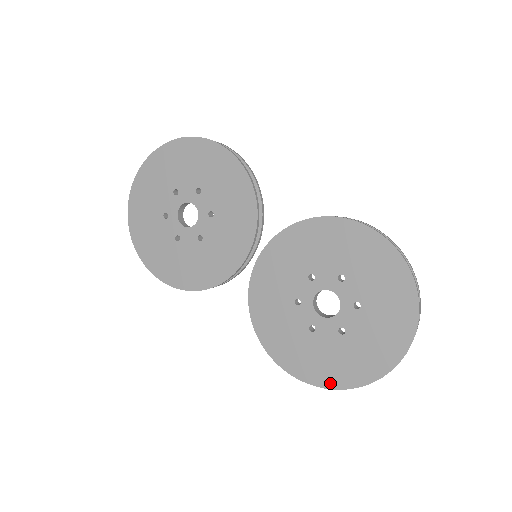
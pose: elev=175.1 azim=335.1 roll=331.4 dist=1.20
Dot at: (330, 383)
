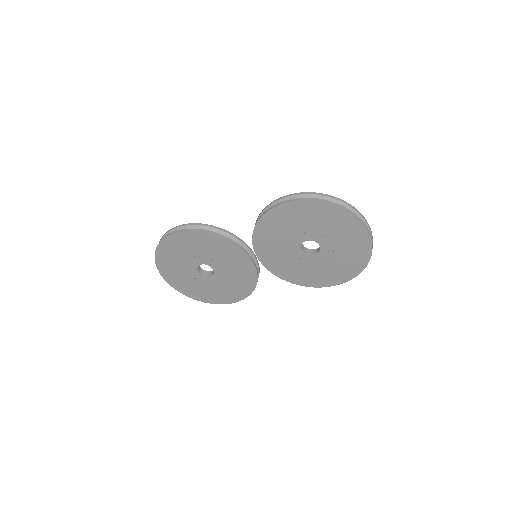
Dot at: (354, 274)
